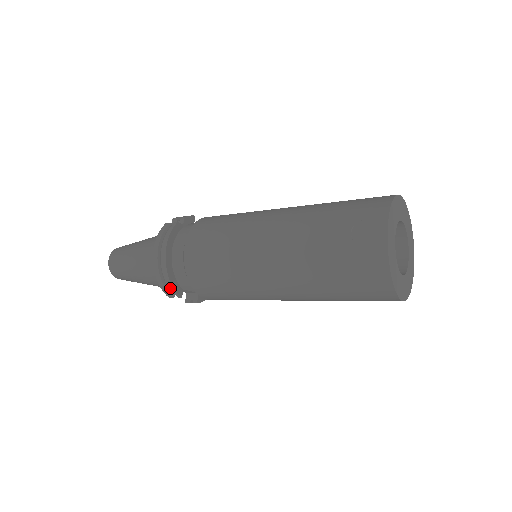
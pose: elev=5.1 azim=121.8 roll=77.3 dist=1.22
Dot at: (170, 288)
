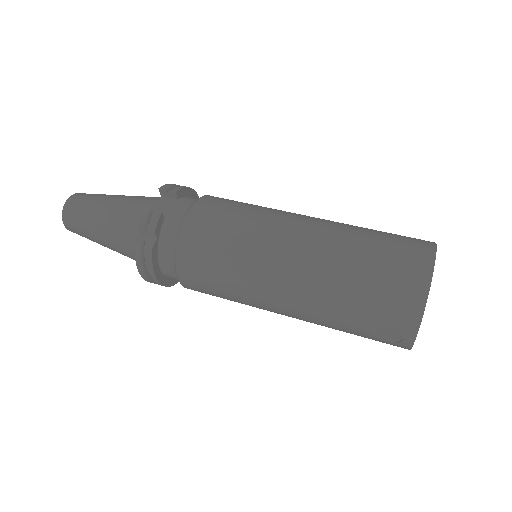
Dot at: occluded
